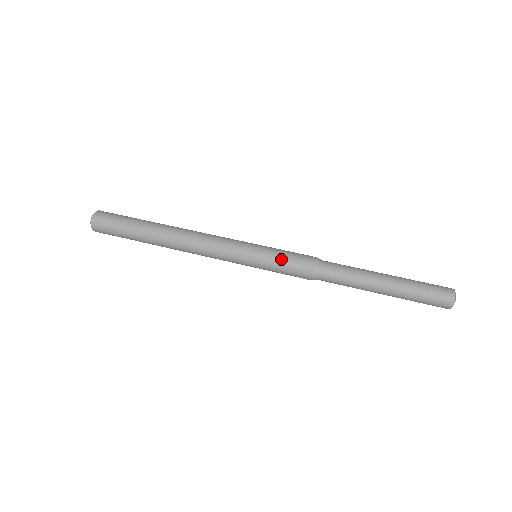
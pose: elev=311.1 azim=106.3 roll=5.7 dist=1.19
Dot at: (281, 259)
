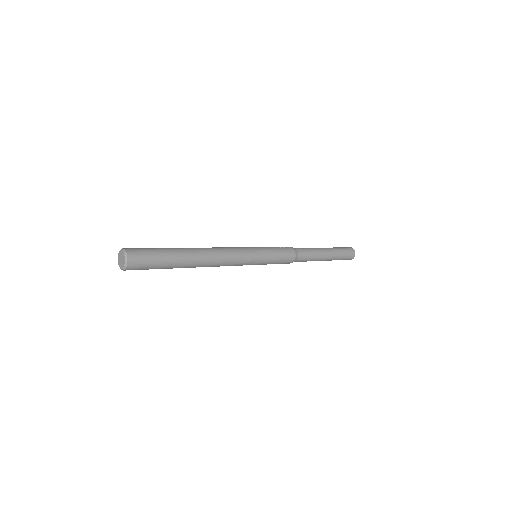
Dot at: (276, 250)
